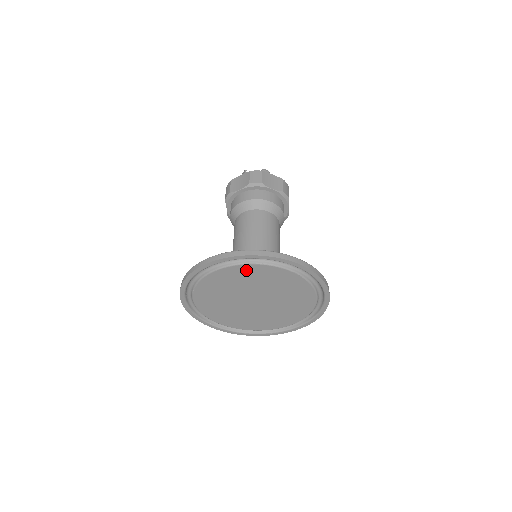
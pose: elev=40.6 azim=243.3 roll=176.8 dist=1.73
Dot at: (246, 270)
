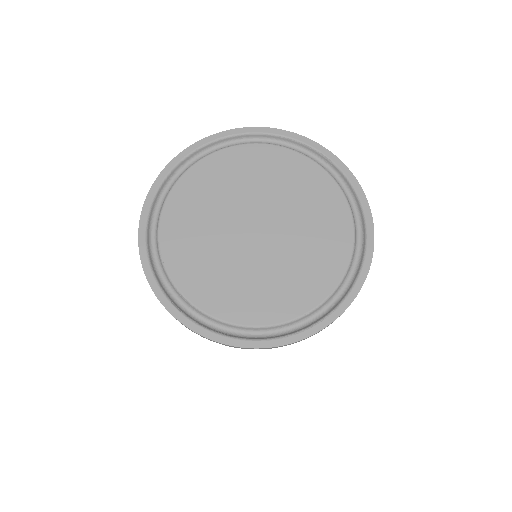
Dot at: (211, 168)
